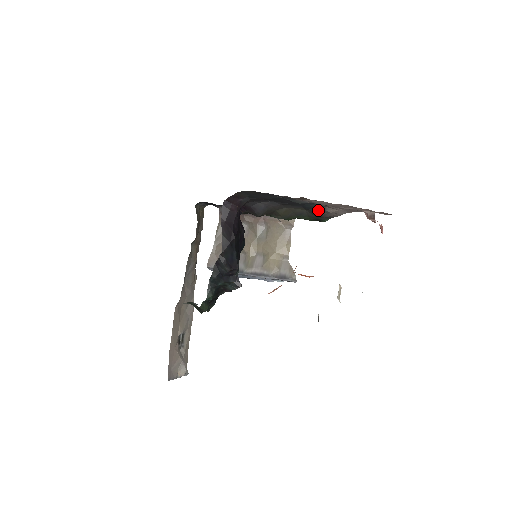
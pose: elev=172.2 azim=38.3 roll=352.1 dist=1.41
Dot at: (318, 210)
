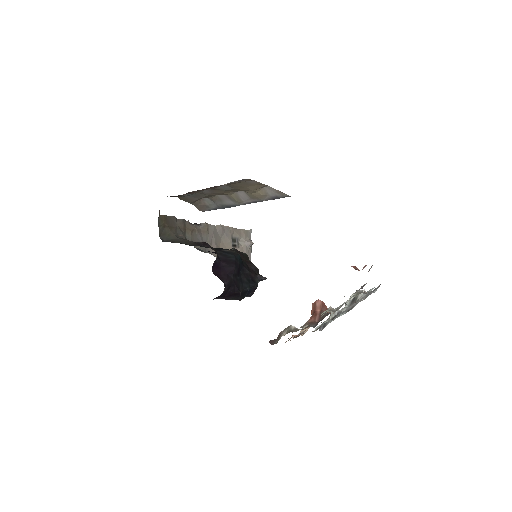
Dot at: occluded
